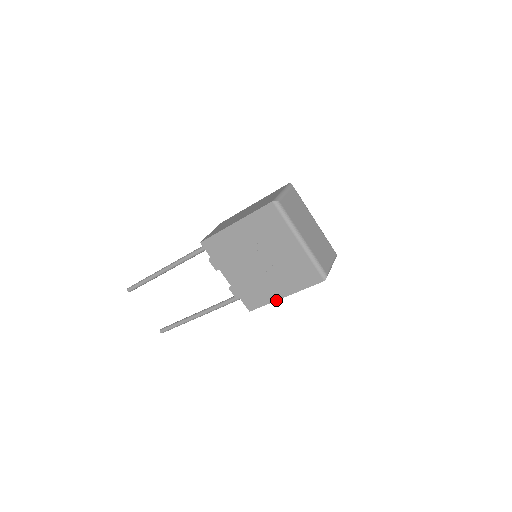
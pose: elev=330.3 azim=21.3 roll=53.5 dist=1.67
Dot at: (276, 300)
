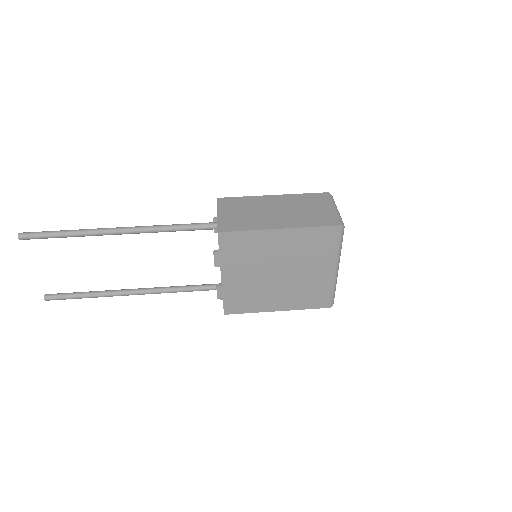
Dot at: (265, 311)
